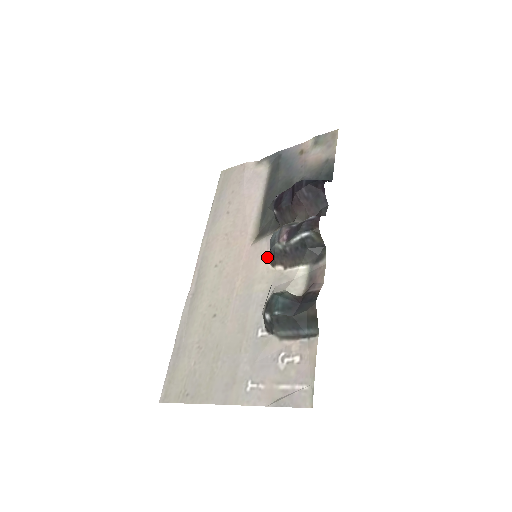
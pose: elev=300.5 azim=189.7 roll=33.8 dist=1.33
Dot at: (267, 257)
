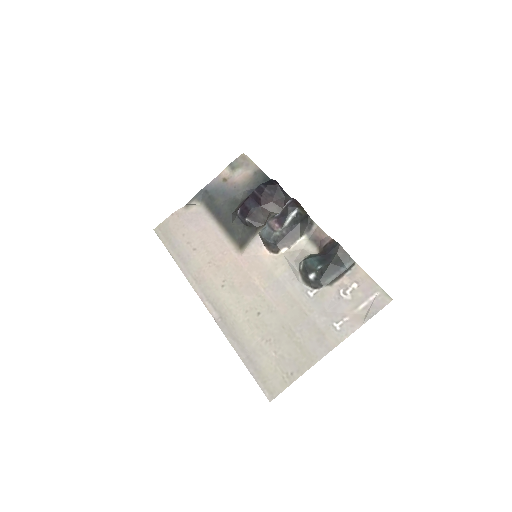
Dot at: (266, 251)
